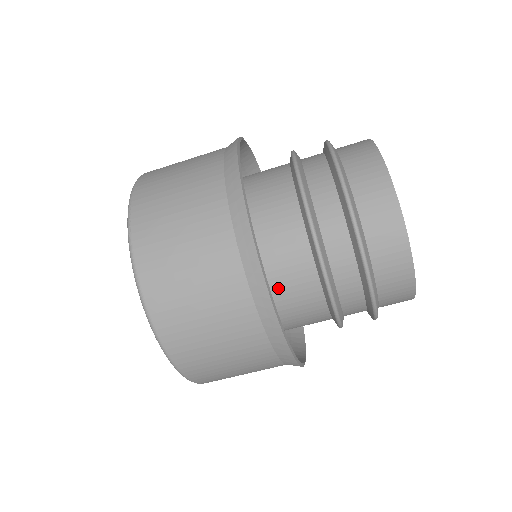
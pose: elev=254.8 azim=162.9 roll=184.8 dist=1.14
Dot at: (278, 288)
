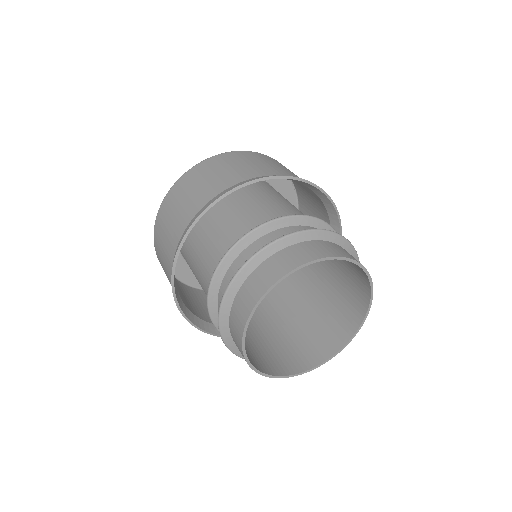
Dot at: occluded
